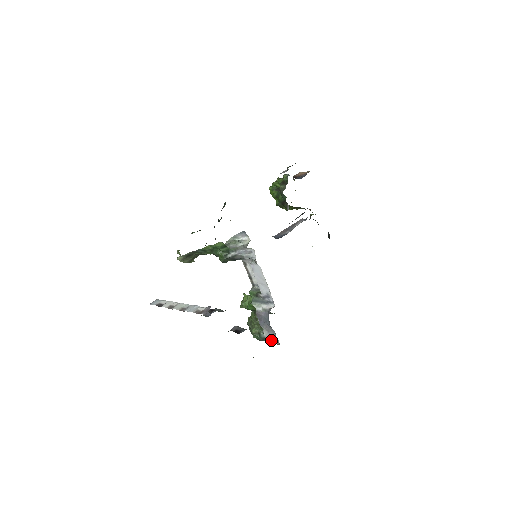
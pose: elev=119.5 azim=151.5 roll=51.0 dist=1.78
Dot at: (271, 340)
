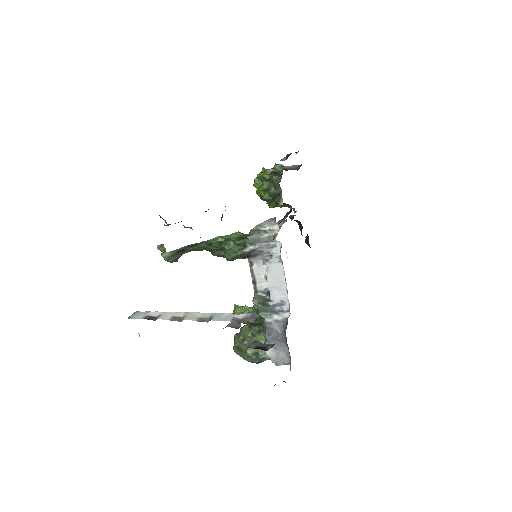
Dot at: (277, 360)
